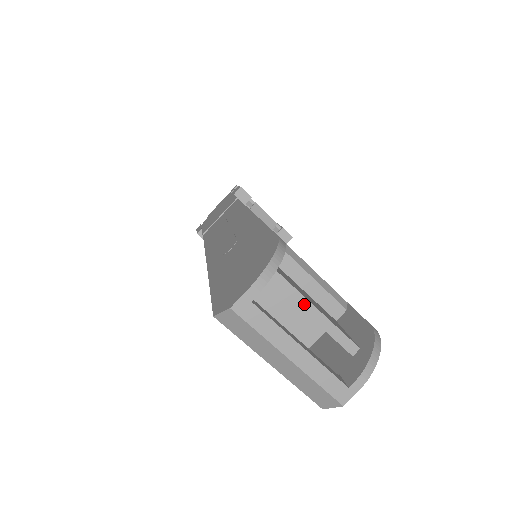
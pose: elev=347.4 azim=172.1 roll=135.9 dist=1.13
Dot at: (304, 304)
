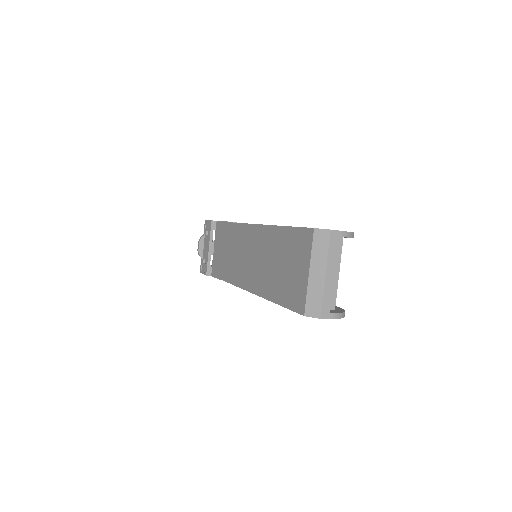
Dot at: (337, 266)
